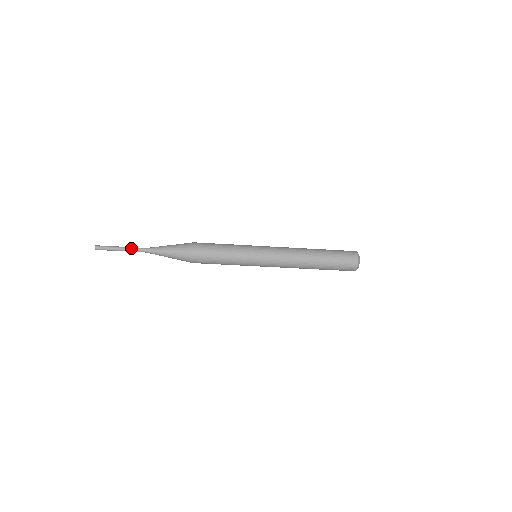
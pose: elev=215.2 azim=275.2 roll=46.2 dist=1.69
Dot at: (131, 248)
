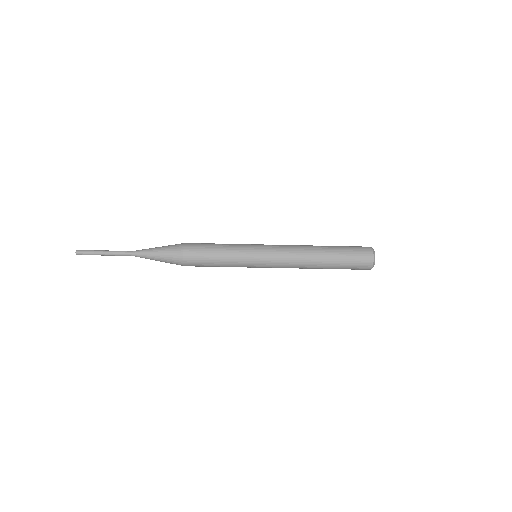
Dot at: (116, 251)
